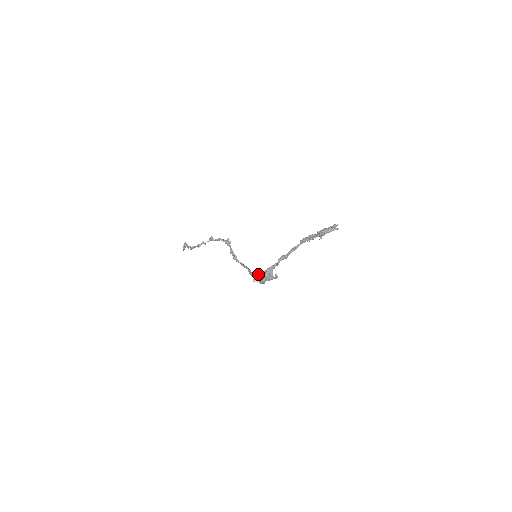
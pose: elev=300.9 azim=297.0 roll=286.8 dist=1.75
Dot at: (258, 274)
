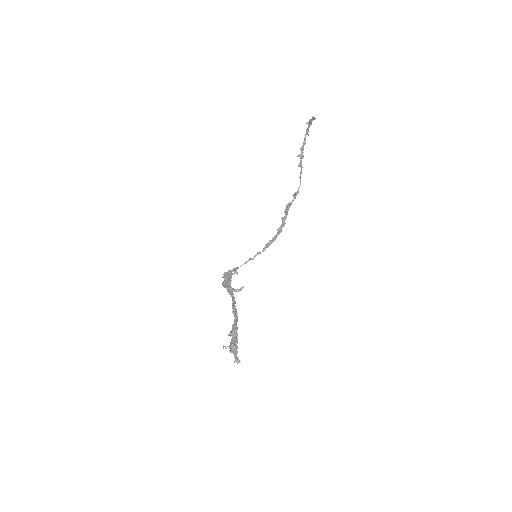
Dot at: (225, 276)
